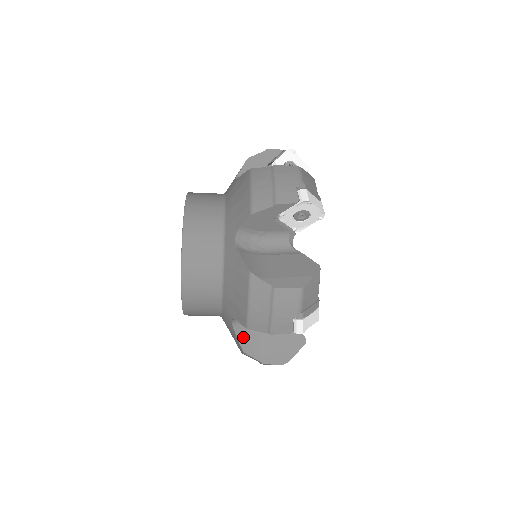
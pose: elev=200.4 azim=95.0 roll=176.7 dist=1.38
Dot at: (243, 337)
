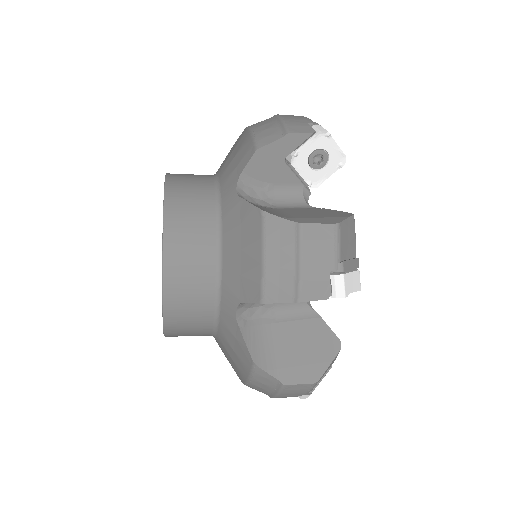
Dot at: (252, 341)
